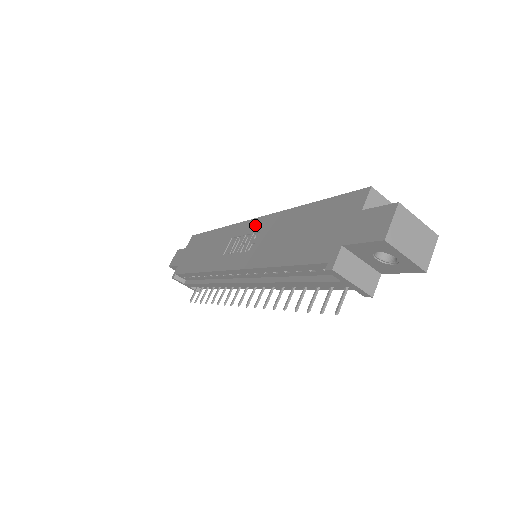
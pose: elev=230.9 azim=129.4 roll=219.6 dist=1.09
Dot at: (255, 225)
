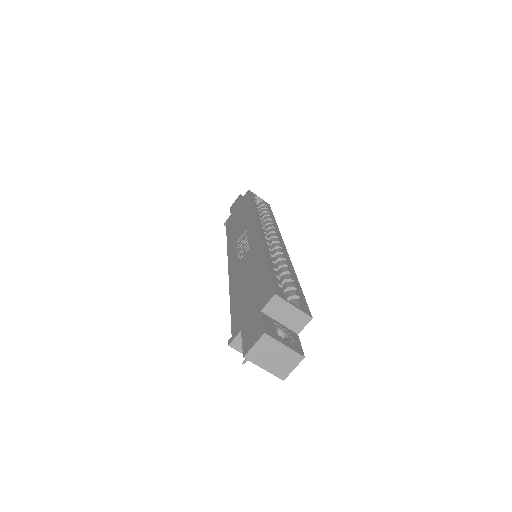
Dot at: (253, 236)
